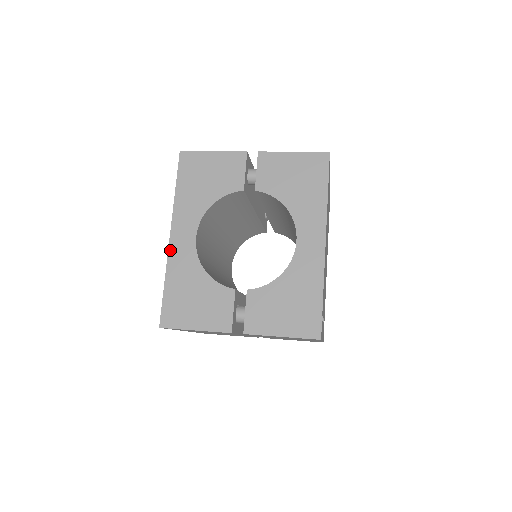
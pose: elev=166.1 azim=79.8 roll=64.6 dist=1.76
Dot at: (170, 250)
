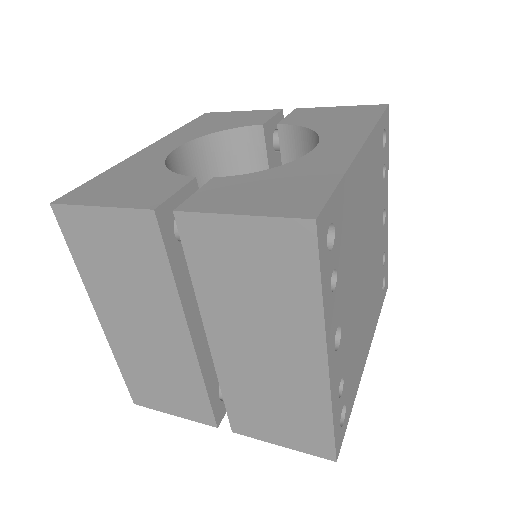
Dot at: (135, 155)
